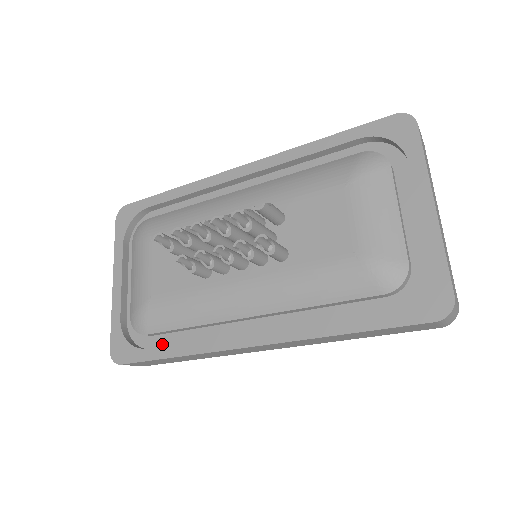
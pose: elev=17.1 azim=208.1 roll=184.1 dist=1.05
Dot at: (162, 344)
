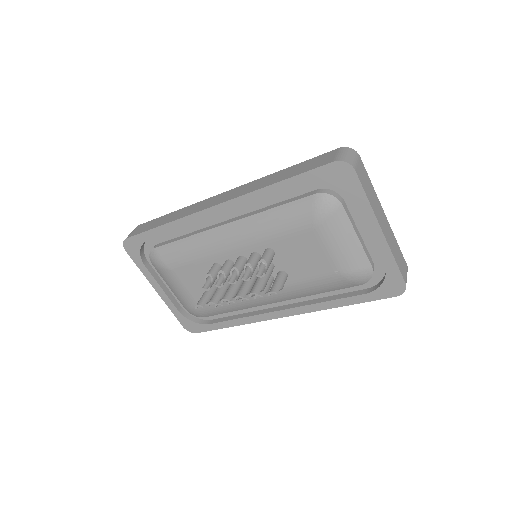
Dot at: (217, 317)
